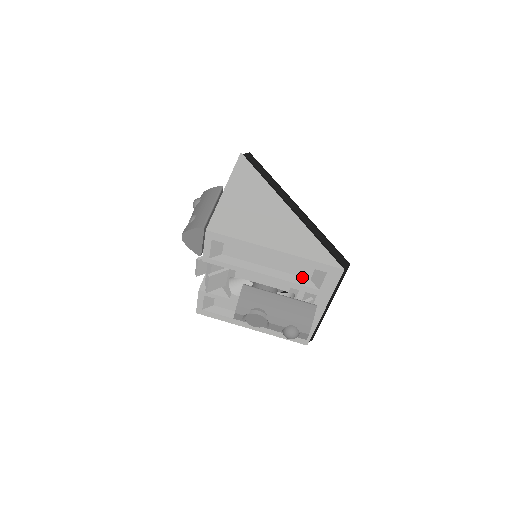
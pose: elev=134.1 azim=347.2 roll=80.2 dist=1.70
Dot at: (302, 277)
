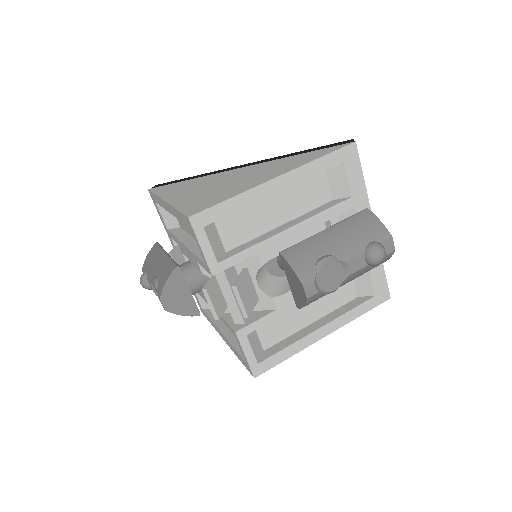
Dot at: (323, 205)
